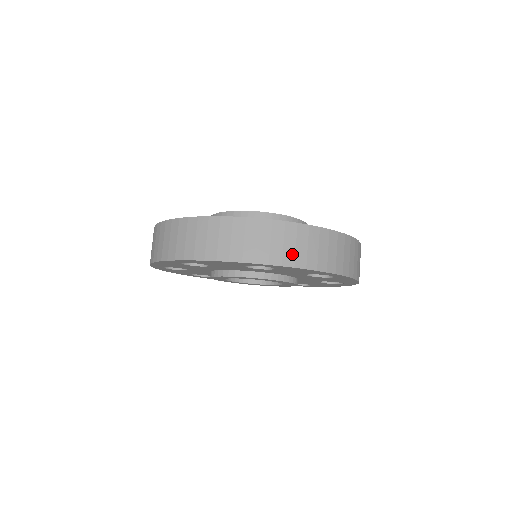
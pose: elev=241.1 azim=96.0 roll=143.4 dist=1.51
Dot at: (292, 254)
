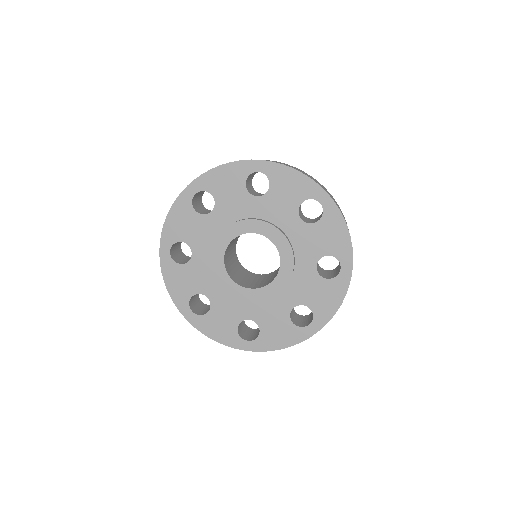
Dot at: (342, 214)
